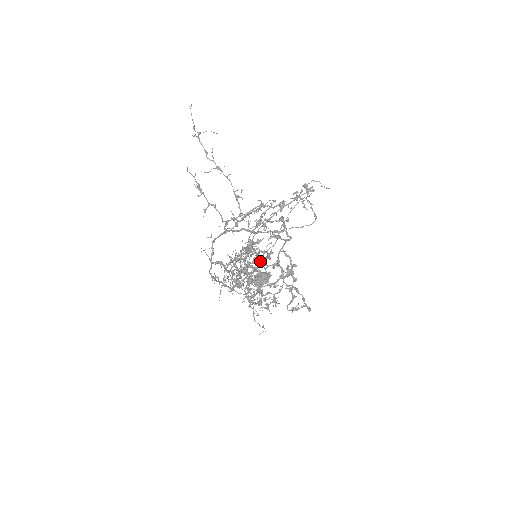
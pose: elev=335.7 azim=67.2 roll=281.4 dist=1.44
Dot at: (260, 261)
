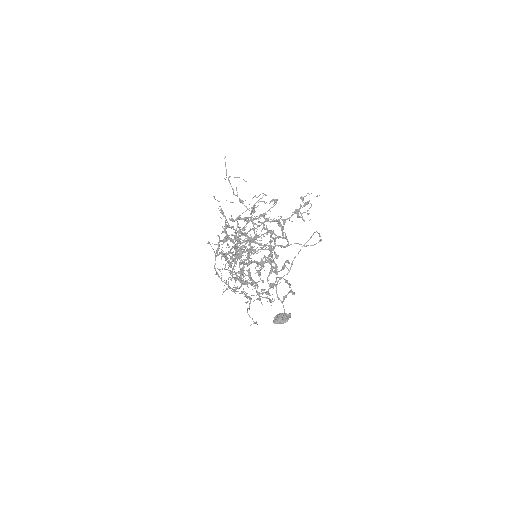
Dot at: (276, 292)
